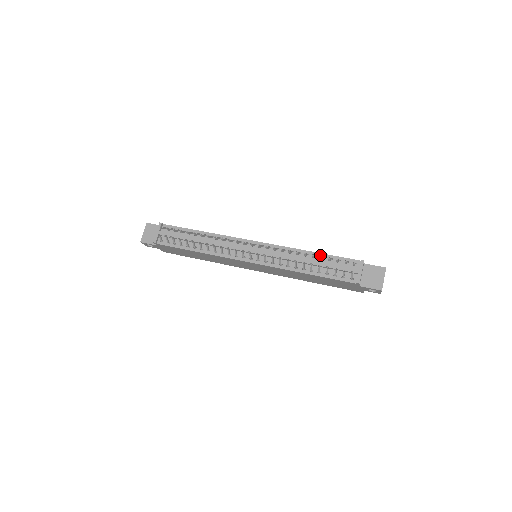
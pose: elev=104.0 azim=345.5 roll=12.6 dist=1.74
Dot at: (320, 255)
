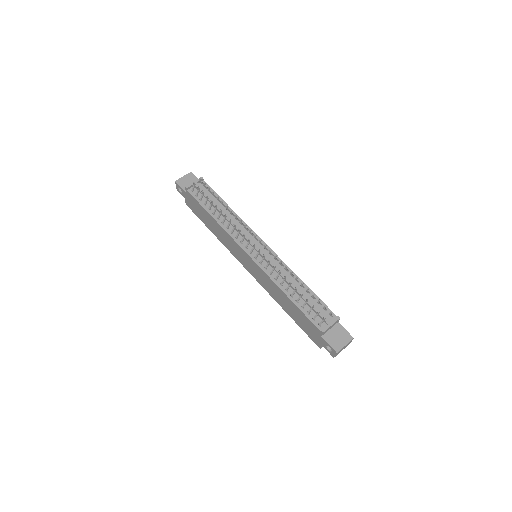
Dot at: occluded
